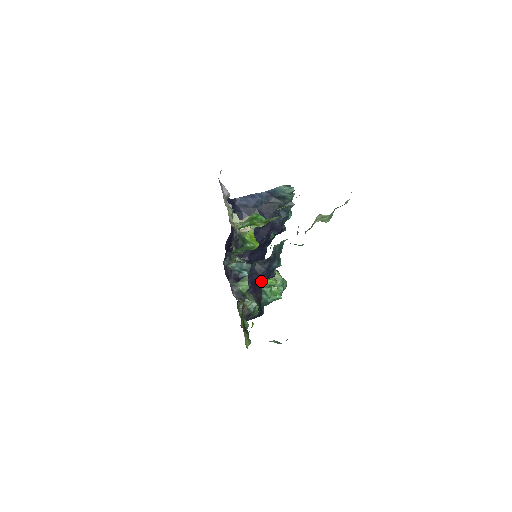
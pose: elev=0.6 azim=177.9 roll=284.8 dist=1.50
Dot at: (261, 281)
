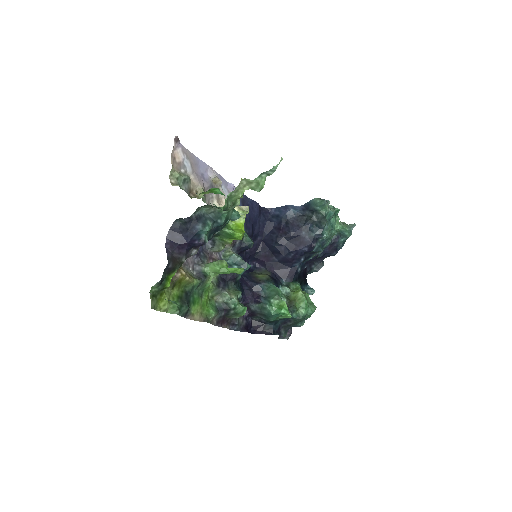
Dot at: (184, 242)
